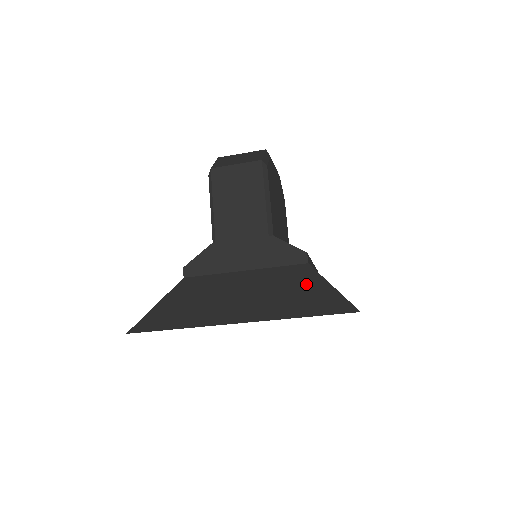
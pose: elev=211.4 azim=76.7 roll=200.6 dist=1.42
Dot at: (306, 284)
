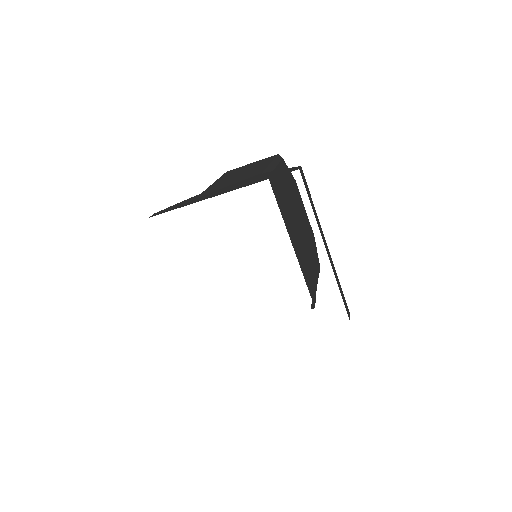
Dot at: occluded
